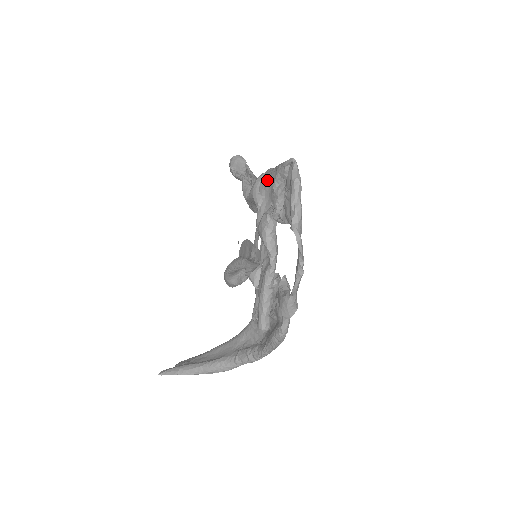
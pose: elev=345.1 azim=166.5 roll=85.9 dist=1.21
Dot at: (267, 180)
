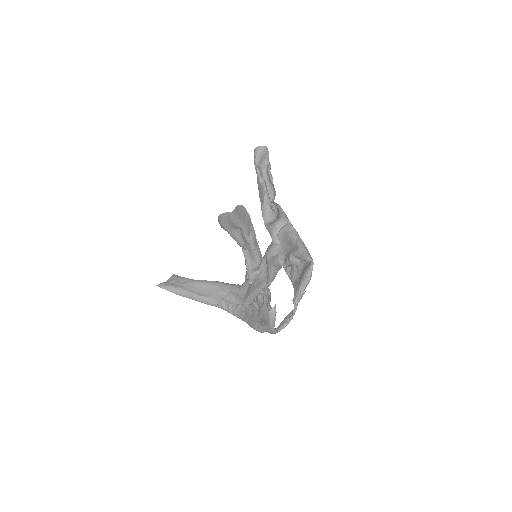
Dot at: (287, 238)
